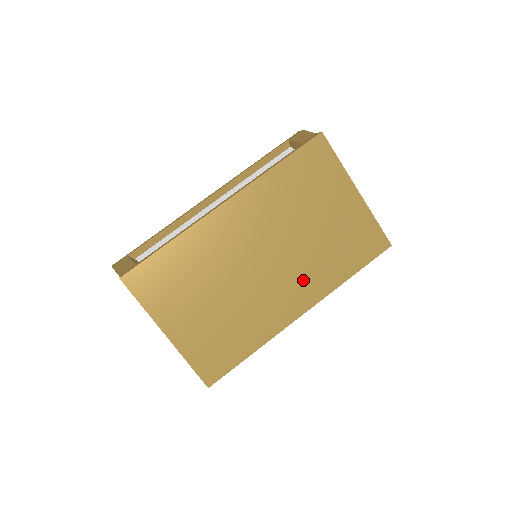
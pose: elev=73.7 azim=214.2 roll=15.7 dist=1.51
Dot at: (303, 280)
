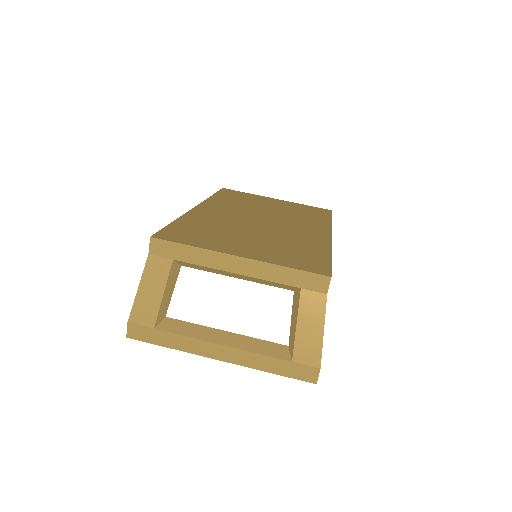
Dot at: (303, 224)
